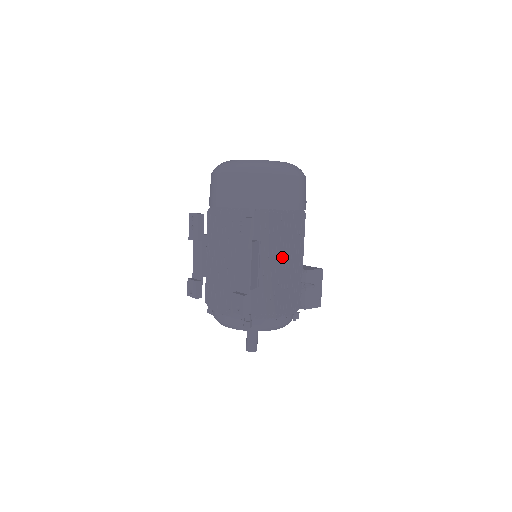
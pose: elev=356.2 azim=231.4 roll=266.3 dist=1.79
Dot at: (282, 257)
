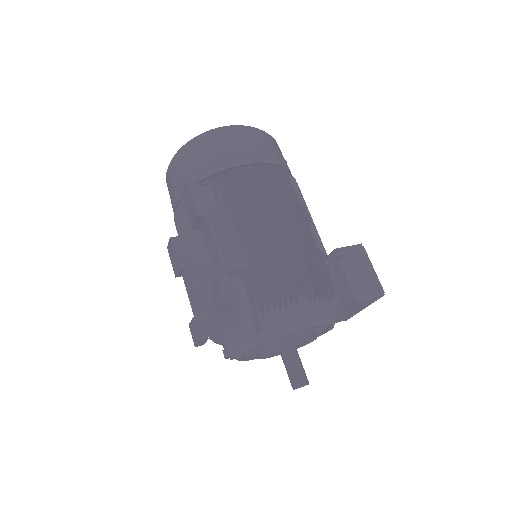
Dot at: (264, 219)
